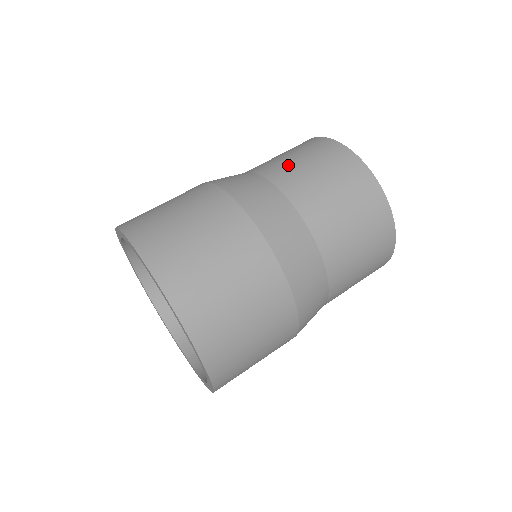
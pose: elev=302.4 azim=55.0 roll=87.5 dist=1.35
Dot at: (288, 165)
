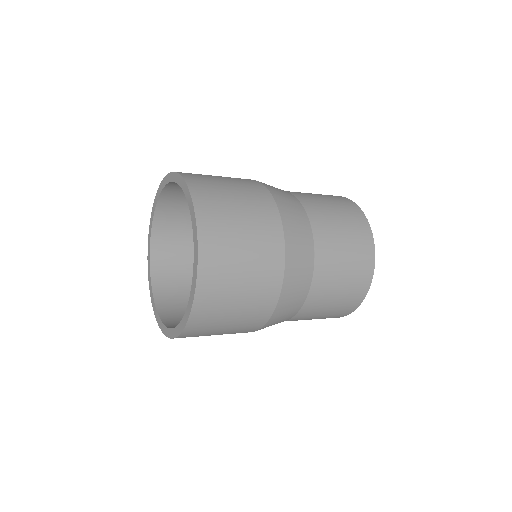
Dot at: occluded
